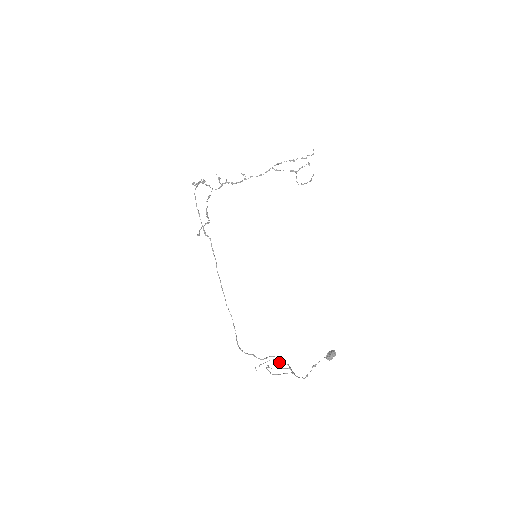
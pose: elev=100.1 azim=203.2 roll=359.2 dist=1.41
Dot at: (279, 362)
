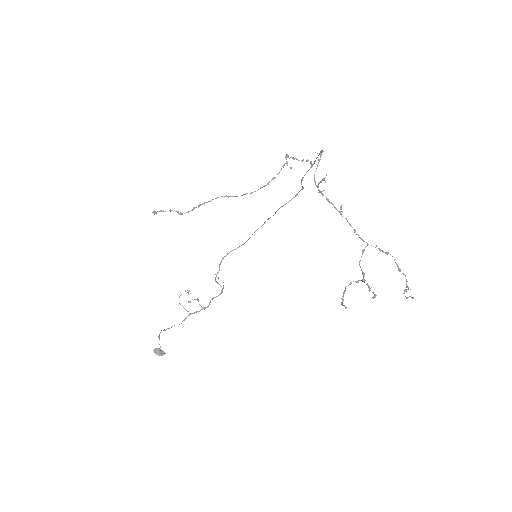
Dot at: (188, 301)
